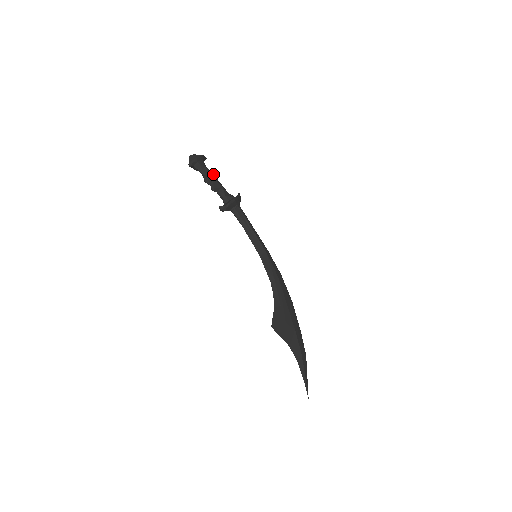
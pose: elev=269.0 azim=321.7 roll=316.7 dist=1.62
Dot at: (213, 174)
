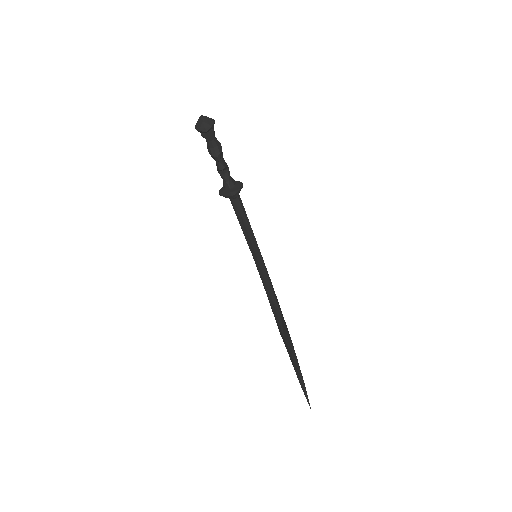
Dot at: (221, 148)
